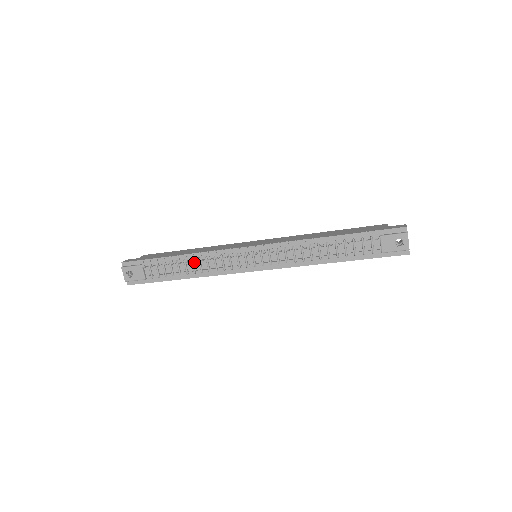
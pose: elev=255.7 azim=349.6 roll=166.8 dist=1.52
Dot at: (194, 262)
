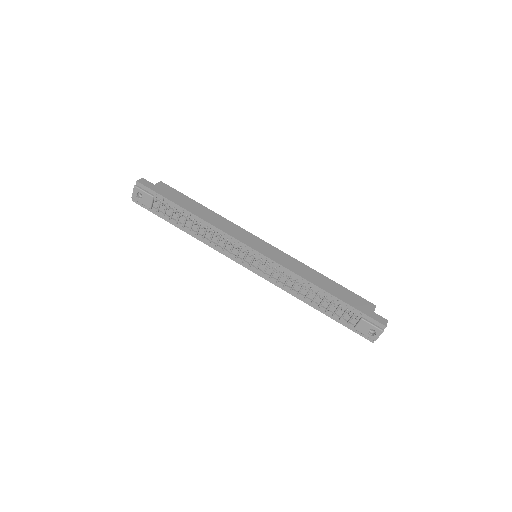
Dot at: occluded
